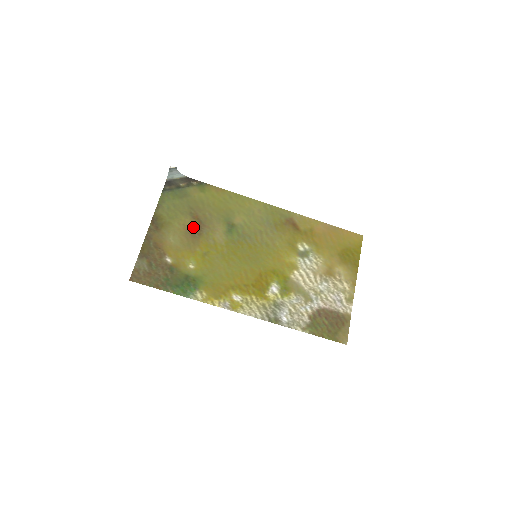
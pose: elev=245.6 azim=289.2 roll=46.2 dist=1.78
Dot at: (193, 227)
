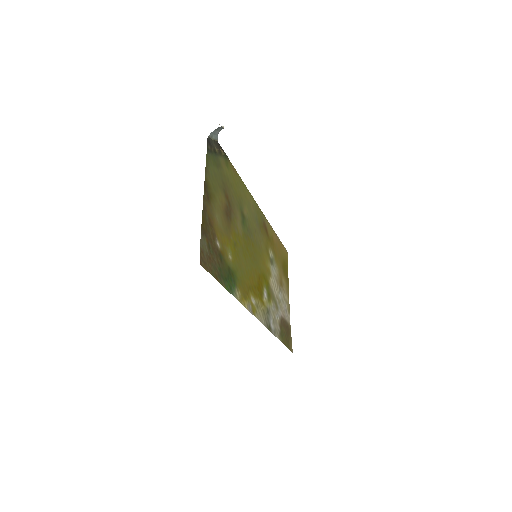
Dot at: (227, 208)
